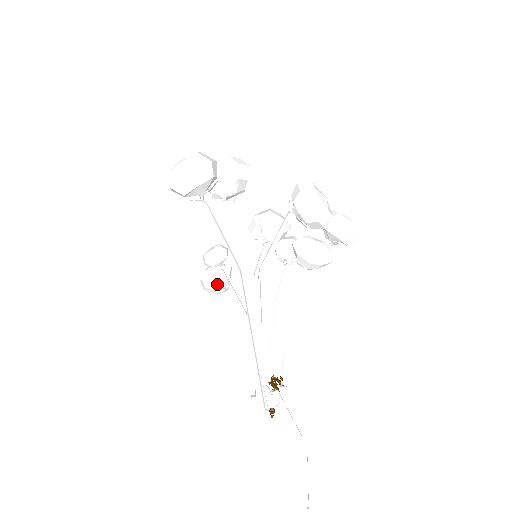
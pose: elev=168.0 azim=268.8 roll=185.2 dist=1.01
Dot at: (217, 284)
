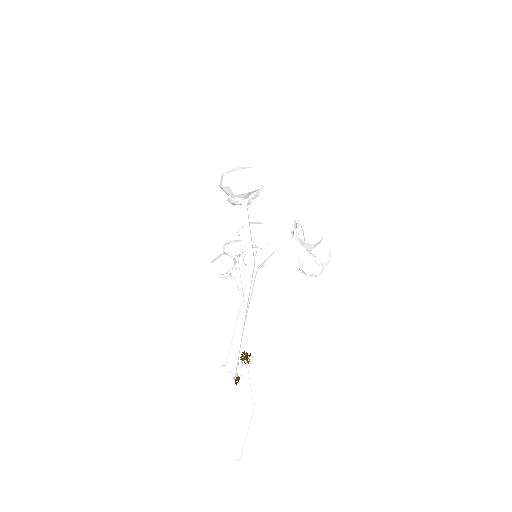
Dot at: (228, 270)
